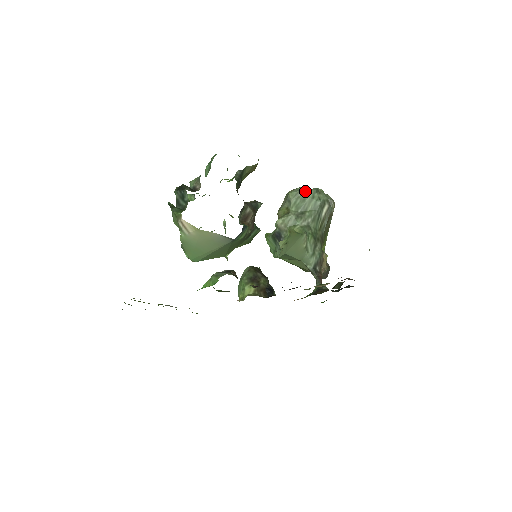
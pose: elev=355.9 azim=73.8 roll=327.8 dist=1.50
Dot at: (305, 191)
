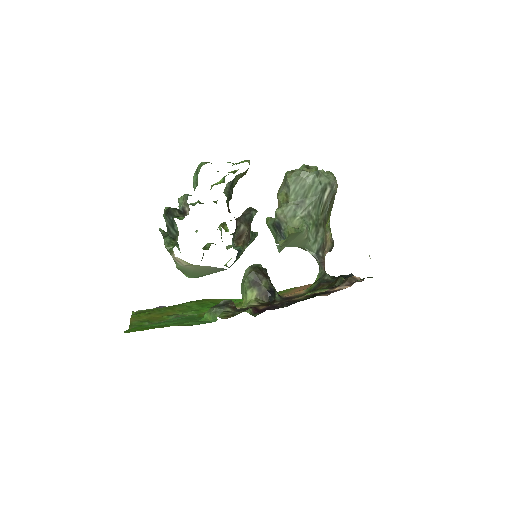
Dot at: (304, 176)
